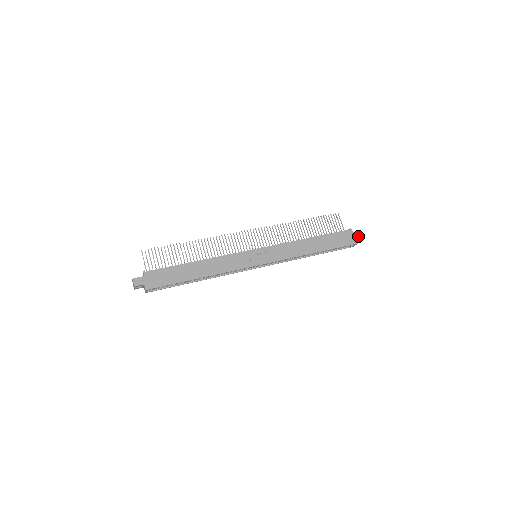
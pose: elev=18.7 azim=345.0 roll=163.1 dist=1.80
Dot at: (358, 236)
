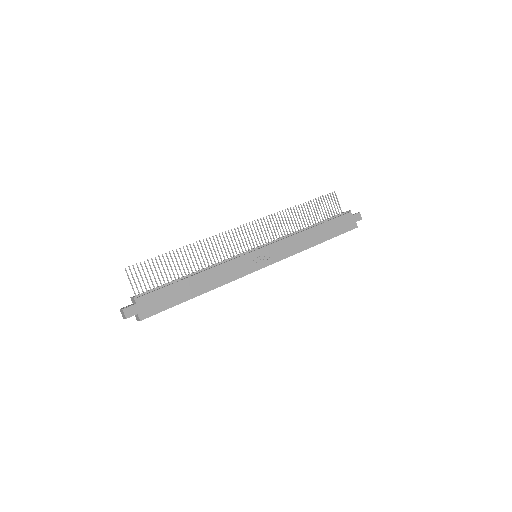
Dot at: (357, 219)
